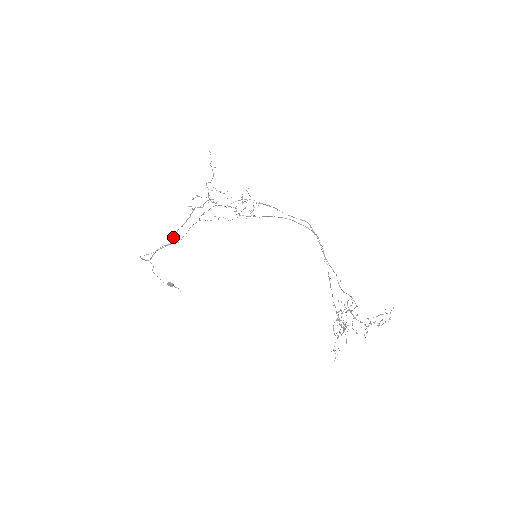
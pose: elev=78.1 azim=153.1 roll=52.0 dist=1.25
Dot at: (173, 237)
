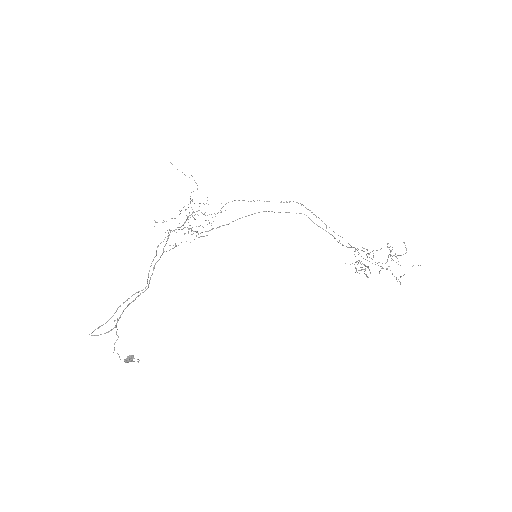
Dot at: occluded
